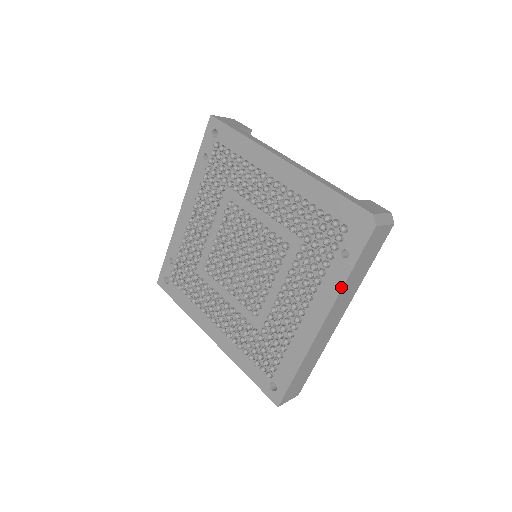
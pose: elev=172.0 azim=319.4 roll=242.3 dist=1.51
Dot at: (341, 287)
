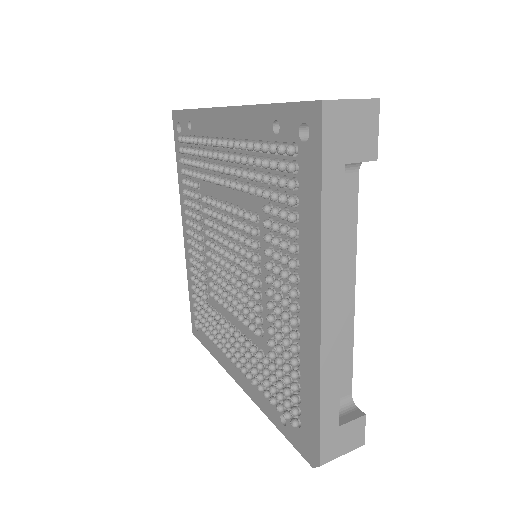
Dot at: (264, 412)
